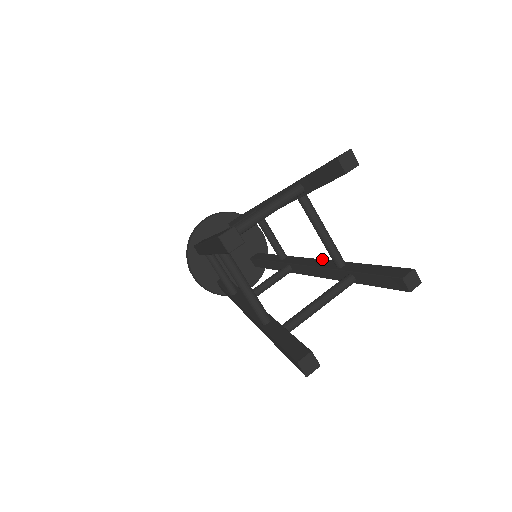
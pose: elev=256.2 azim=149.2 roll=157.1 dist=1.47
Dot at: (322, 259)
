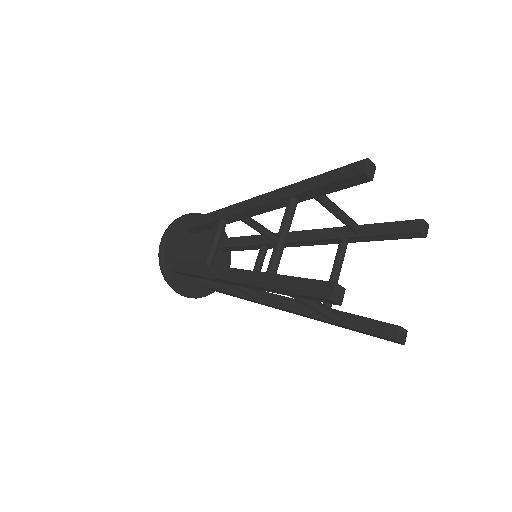
Dot at: occluded
